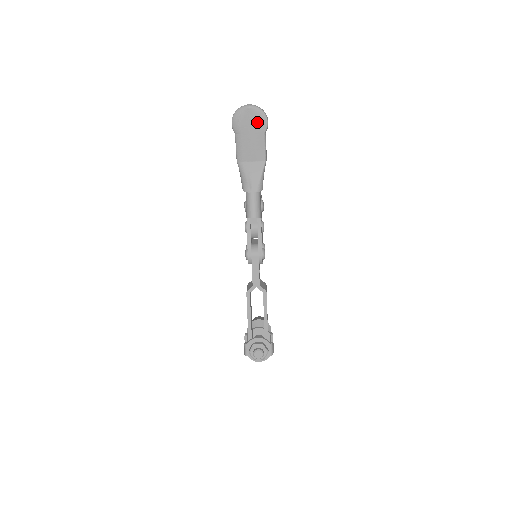
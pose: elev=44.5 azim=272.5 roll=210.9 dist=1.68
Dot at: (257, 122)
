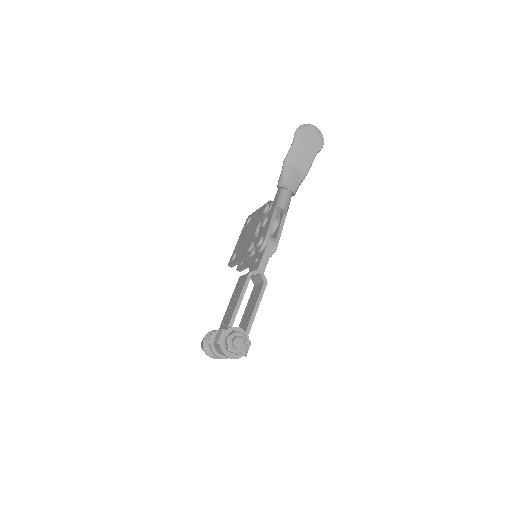
Dot at: (316, 141)
